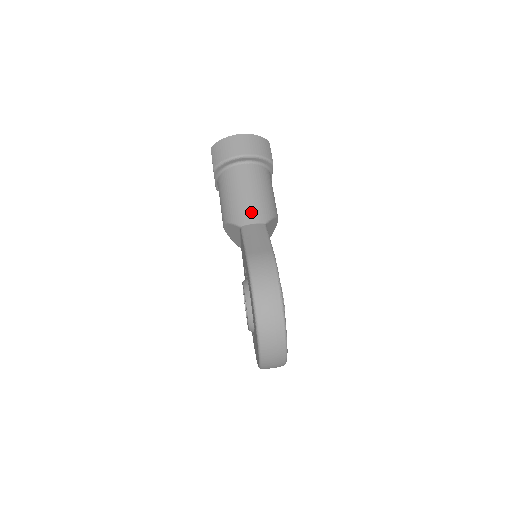
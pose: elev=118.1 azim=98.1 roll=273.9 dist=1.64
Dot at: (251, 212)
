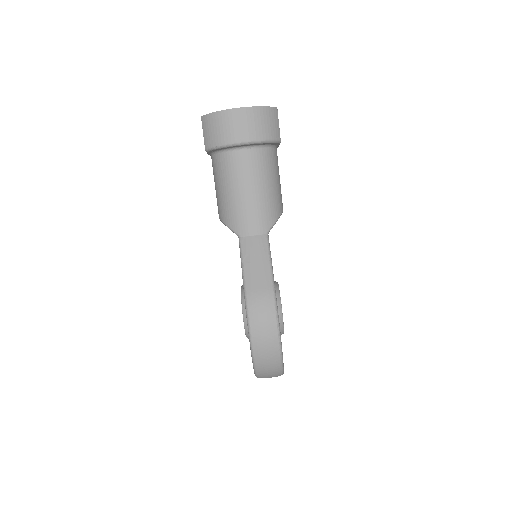
Dot at: (251, 220)
